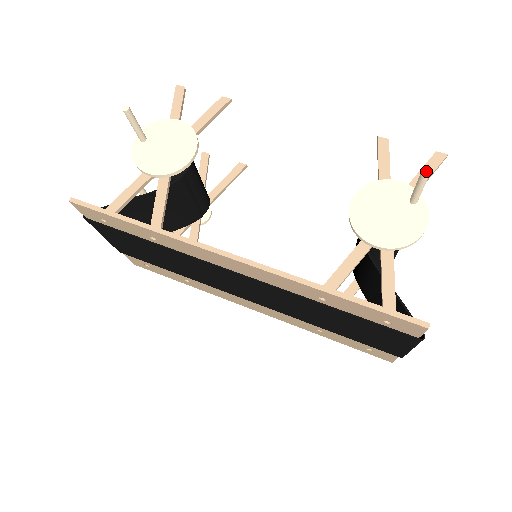
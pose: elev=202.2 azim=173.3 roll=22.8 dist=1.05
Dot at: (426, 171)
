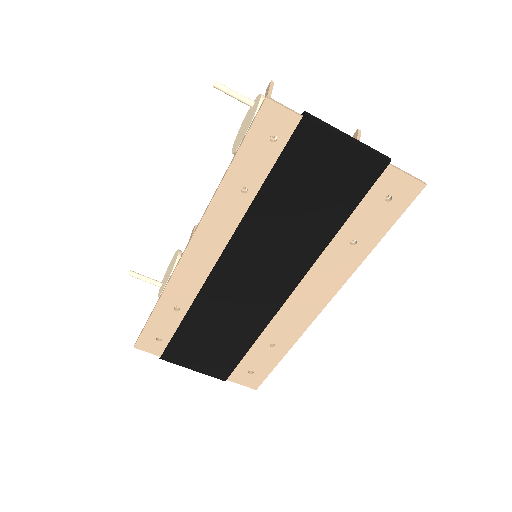
Dot at: (214, 84)
